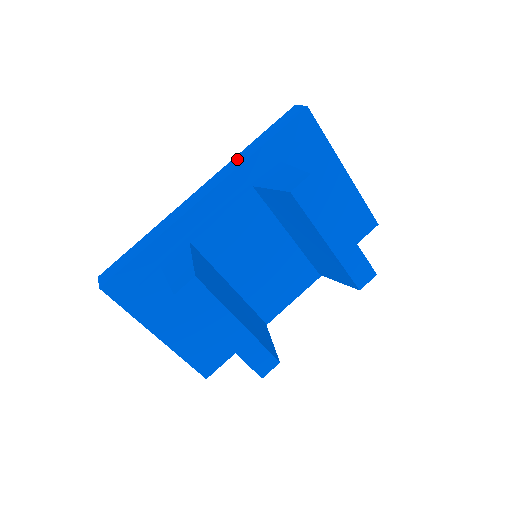
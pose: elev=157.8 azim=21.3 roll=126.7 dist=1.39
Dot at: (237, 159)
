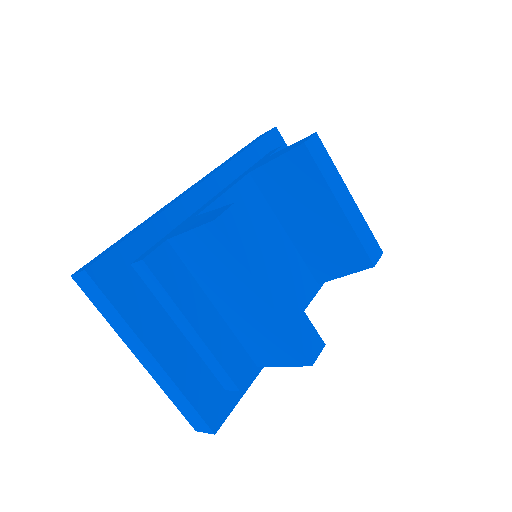
Dot at: (221, 165)
